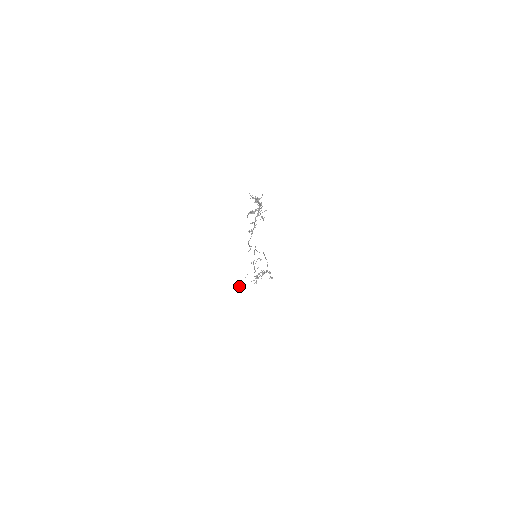
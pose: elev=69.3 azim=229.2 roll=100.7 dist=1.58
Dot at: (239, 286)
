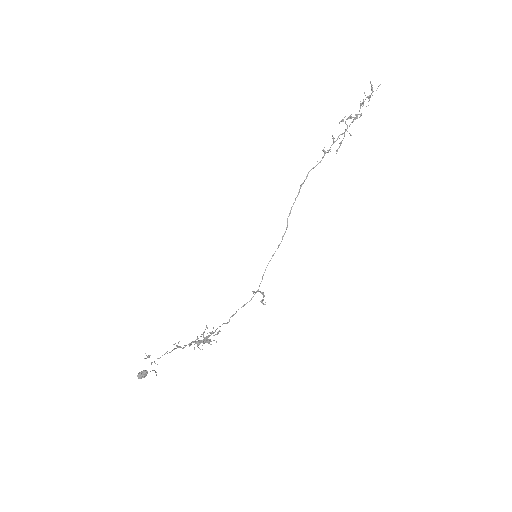
Dot at: (145, 370)
